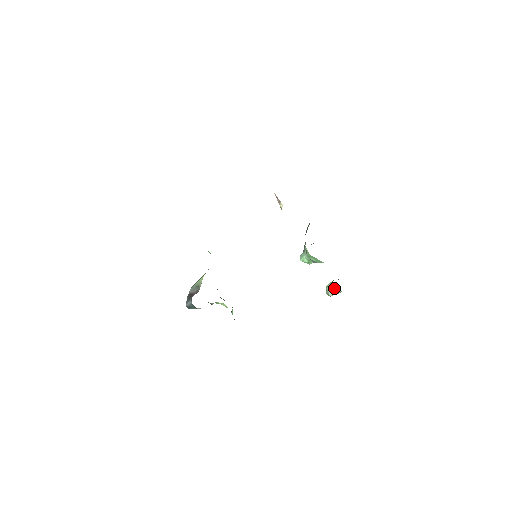
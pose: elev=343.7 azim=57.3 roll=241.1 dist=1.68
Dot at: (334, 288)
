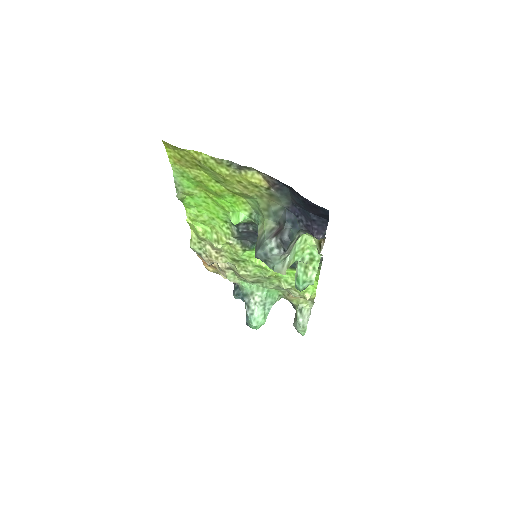
Dot at: (304, 312)
